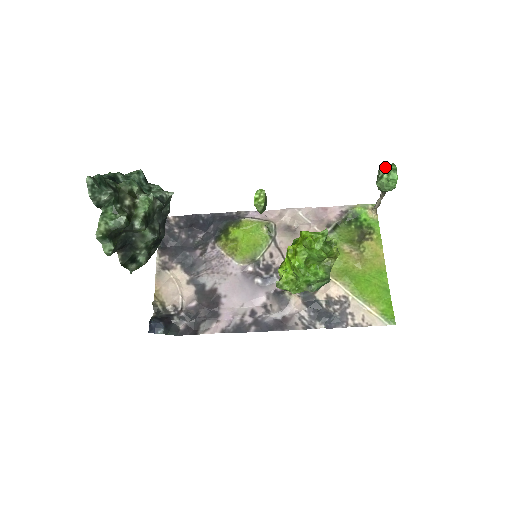
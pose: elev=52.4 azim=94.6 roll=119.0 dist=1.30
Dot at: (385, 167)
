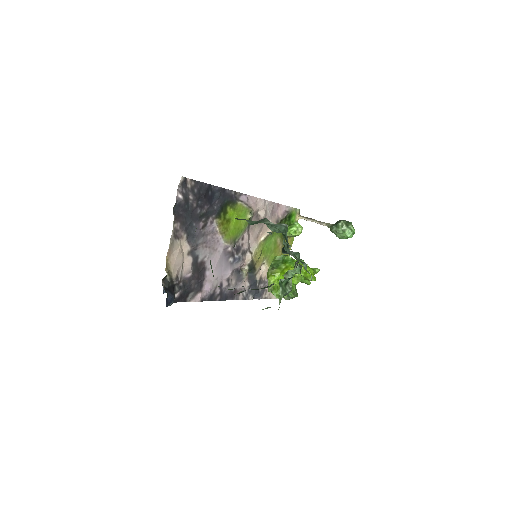
Dot at: (346, 222)
